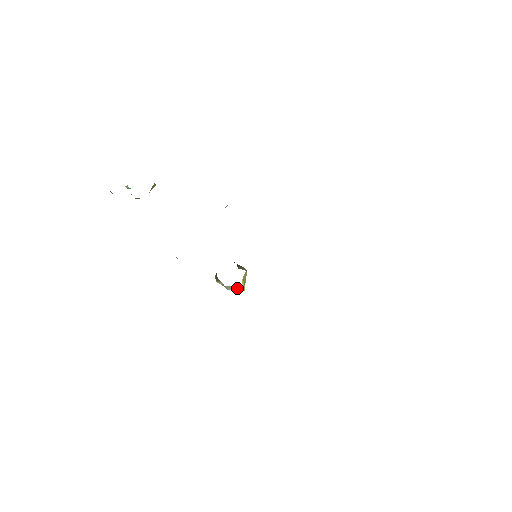
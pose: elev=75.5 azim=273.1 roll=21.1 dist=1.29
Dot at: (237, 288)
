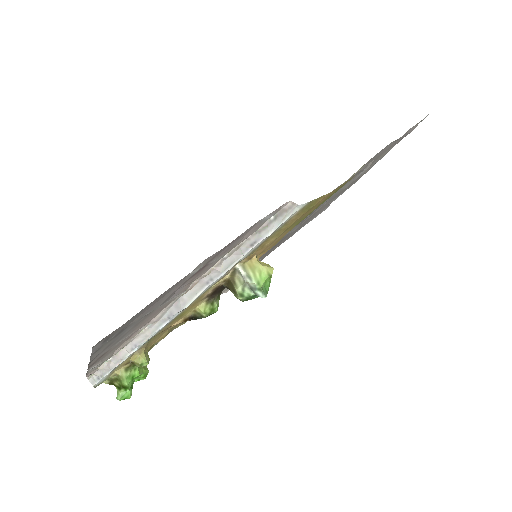
Dot at: (257, 265)
